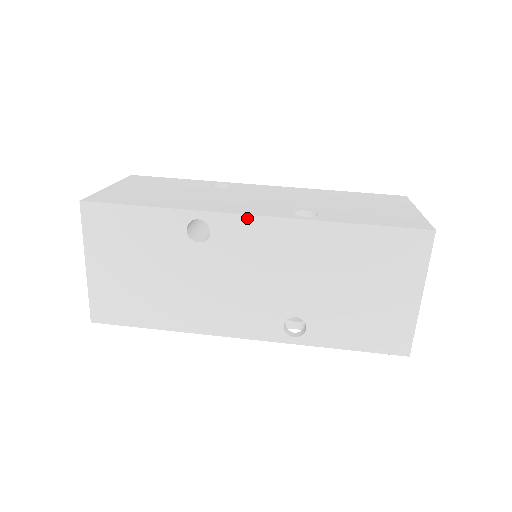
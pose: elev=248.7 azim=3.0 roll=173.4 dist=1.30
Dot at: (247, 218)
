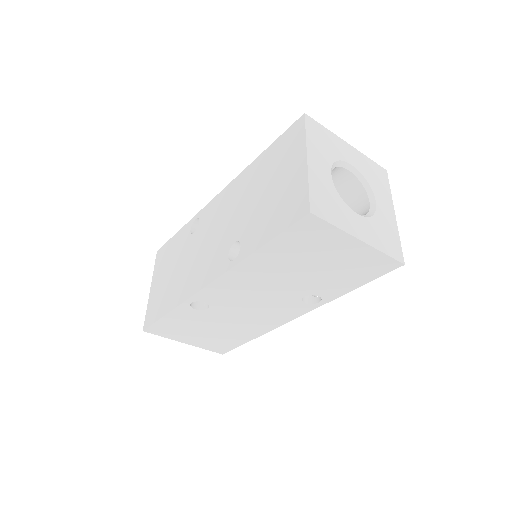
Dot at: (208, 287)
